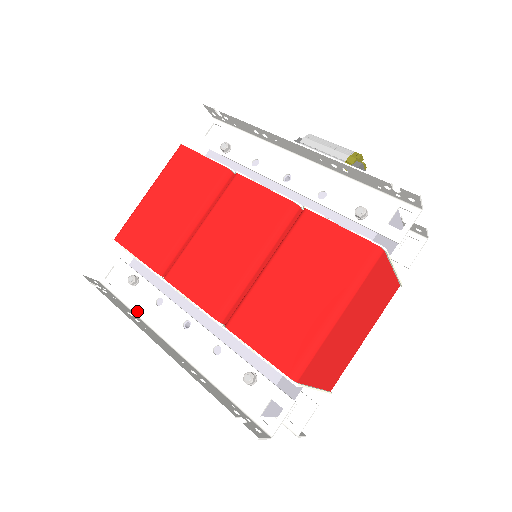
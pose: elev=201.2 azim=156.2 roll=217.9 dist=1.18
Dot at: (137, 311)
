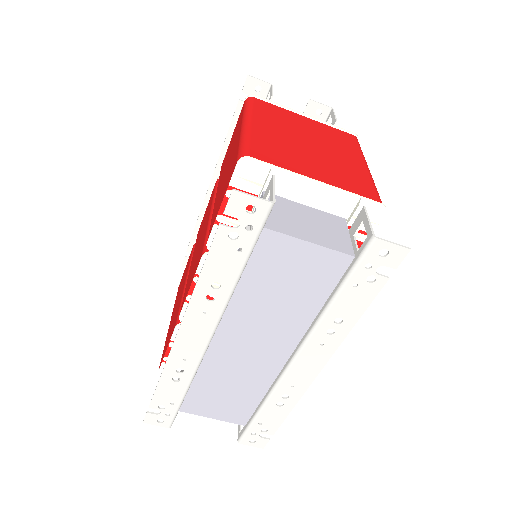
Dot at: (190, 381)
